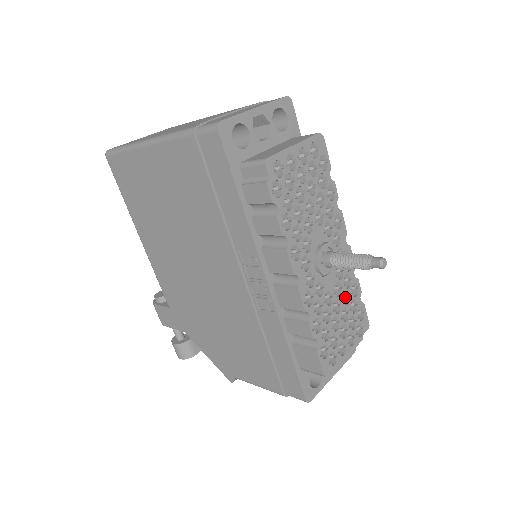
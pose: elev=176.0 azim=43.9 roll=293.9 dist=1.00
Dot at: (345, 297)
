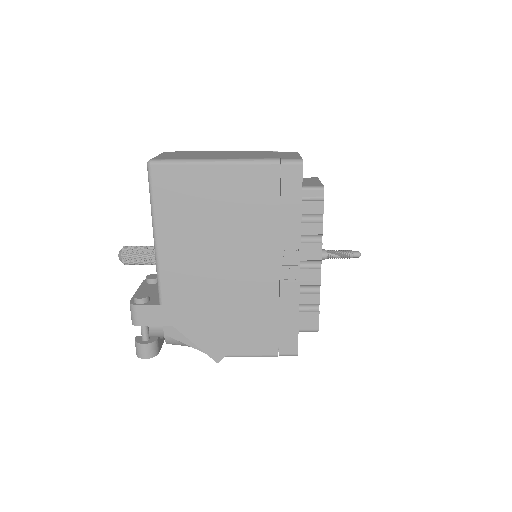
Dot at: occluded
